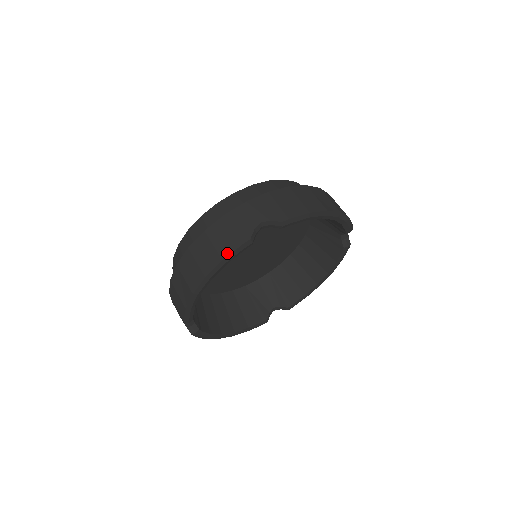
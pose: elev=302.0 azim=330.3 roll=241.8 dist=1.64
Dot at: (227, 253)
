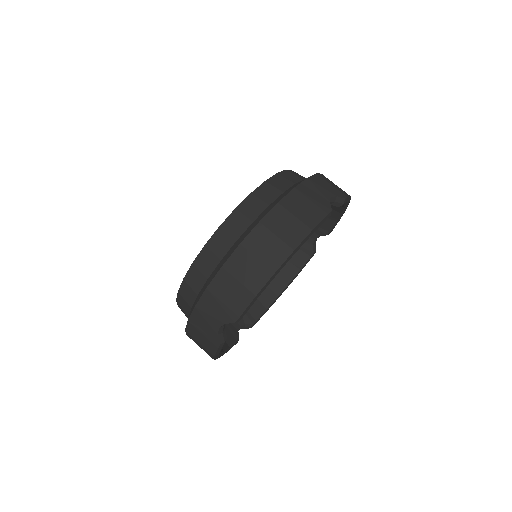
Dot at: (315, 223)
